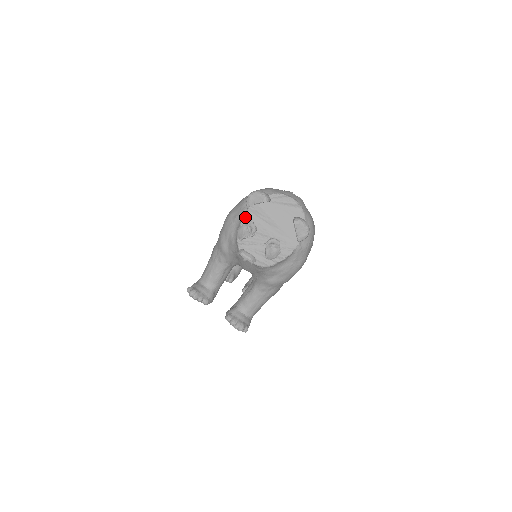
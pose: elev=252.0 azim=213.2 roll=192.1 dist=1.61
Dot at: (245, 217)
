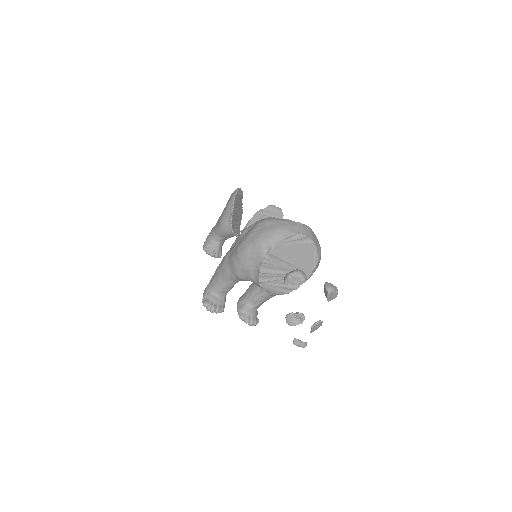
Dot at: (265, 261)
